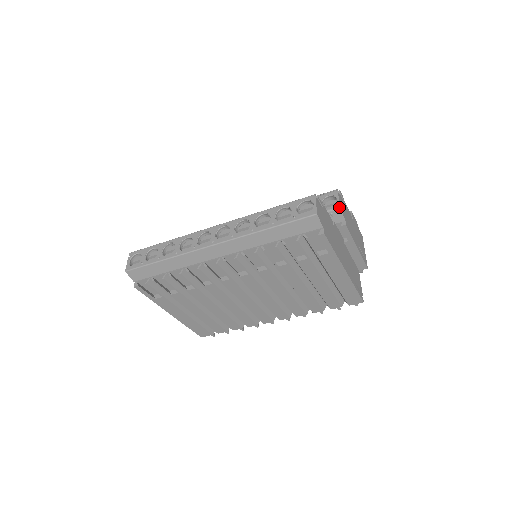
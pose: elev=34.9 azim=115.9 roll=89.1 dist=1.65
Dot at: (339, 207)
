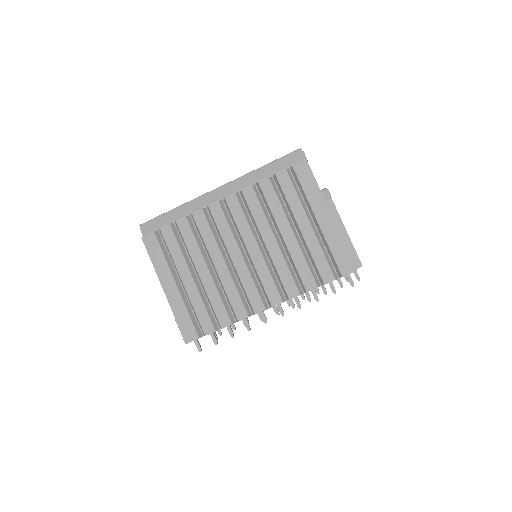
Dot at: (326, 188)
